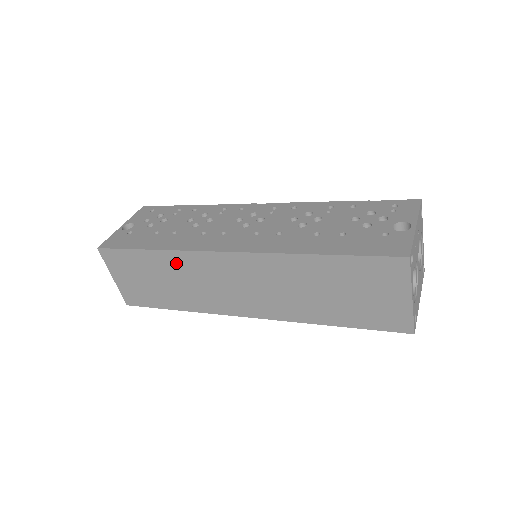
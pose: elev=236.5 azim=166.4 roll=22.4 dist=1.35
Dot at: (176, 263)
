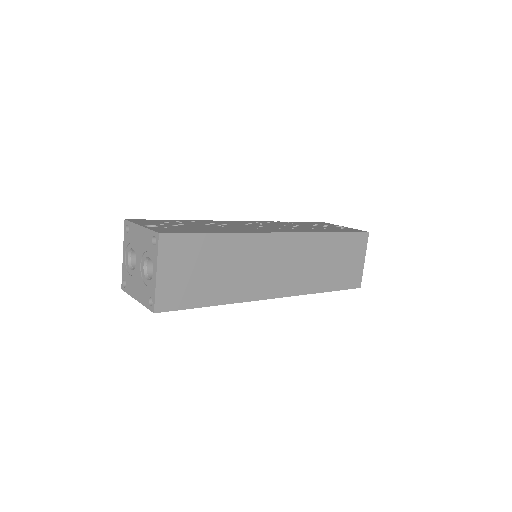
Dot at: (239, 247)
